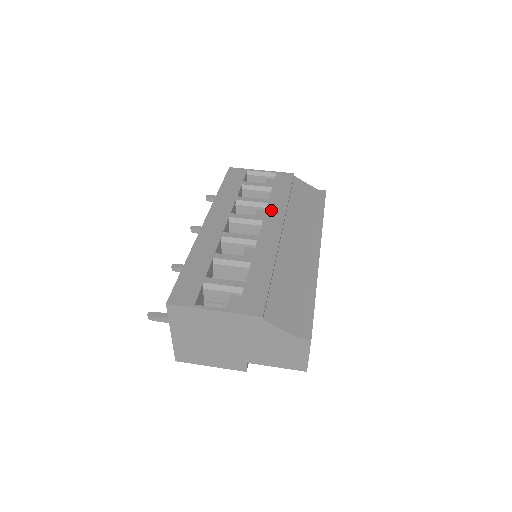
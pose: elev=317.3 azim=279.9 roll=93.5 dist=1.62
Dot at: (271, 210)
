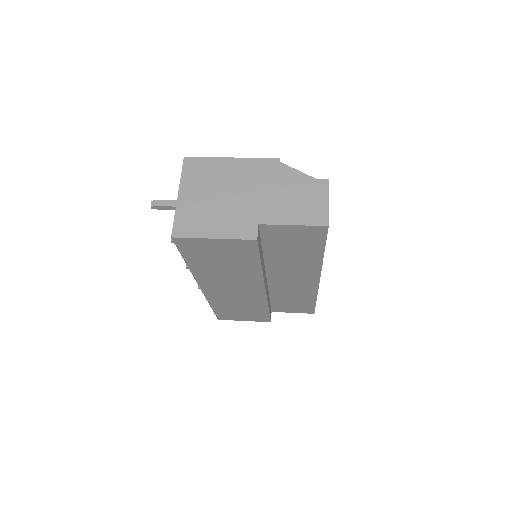
Dot at: occluded
